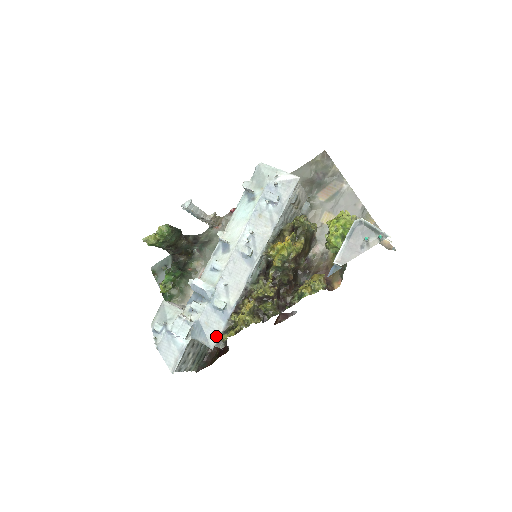
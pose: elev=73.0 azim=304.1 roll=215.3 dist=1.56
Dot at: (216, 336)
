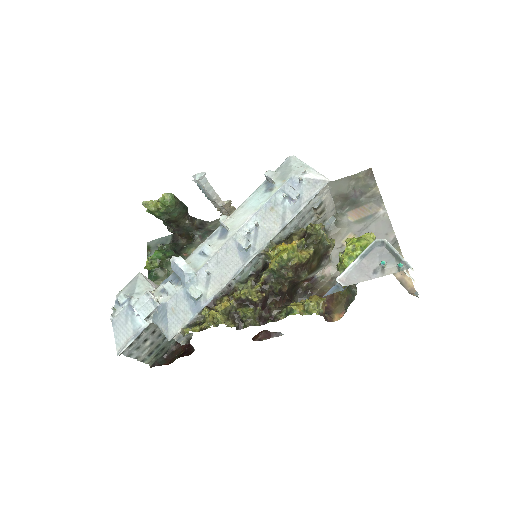
Dot at: (179, 327)
